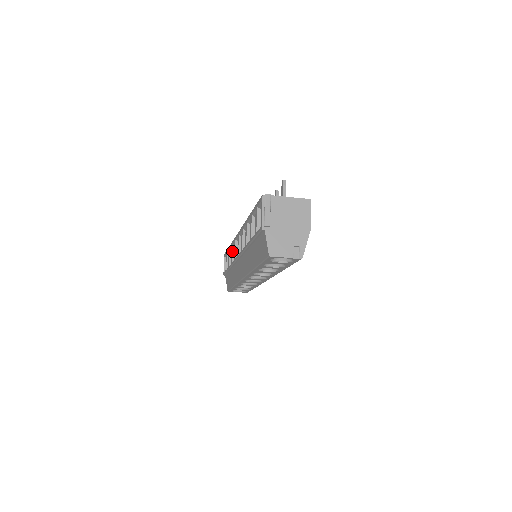
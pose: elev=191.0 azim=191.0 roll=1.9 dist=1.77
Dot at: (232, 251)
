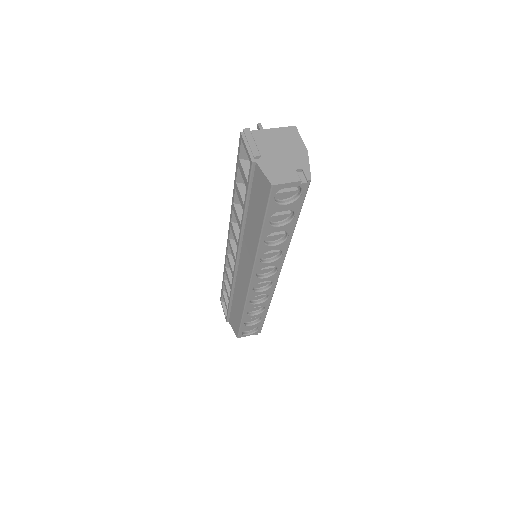
Dot at: (227, 274)
